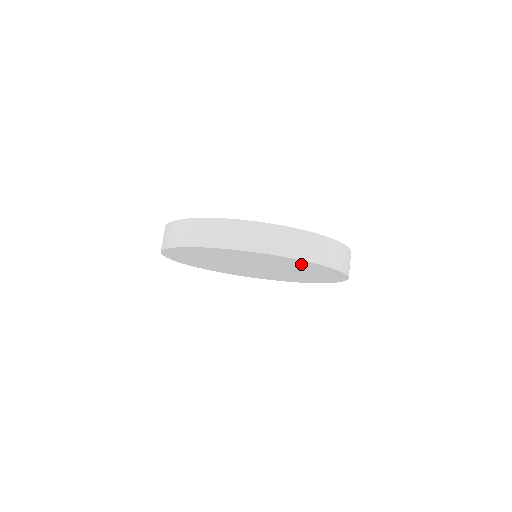
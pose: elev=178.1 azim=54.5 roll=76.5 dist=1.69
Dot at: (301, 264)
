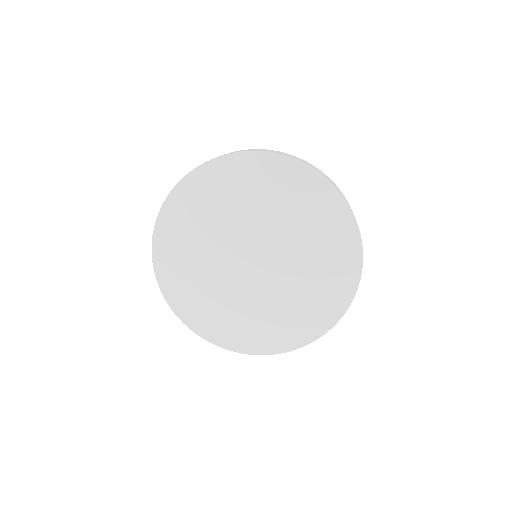
Dot at: (333, 223)
